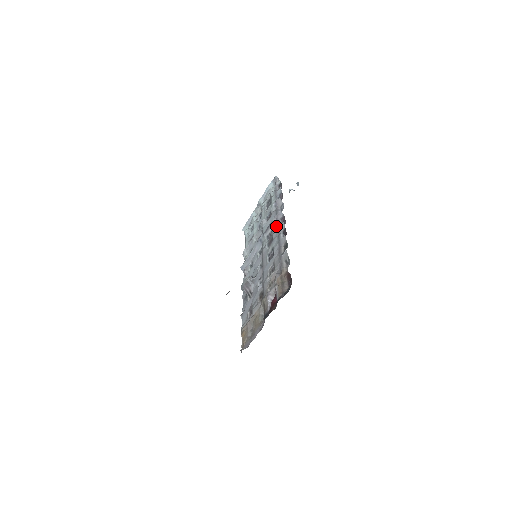
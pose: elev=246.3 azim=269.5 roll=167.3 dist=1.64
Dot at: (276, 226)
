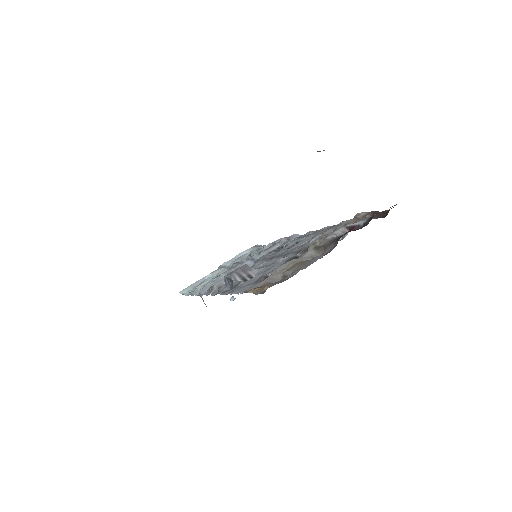
Dot at: occluded
